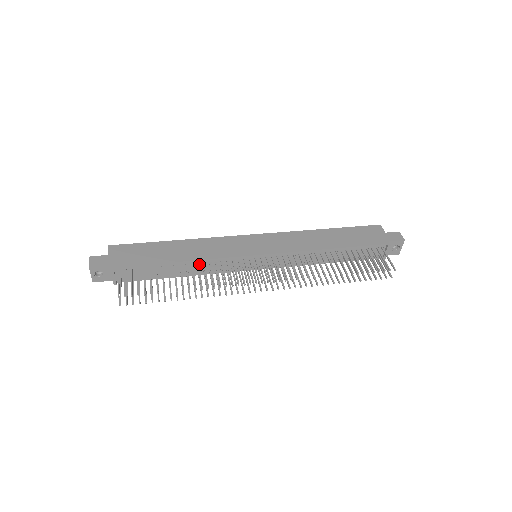
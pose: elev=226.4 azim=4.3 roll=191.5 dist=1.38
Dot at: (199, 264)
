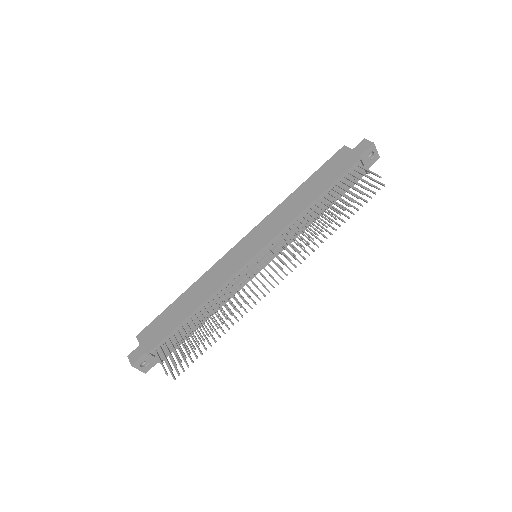
Dot at: (213, 299)
